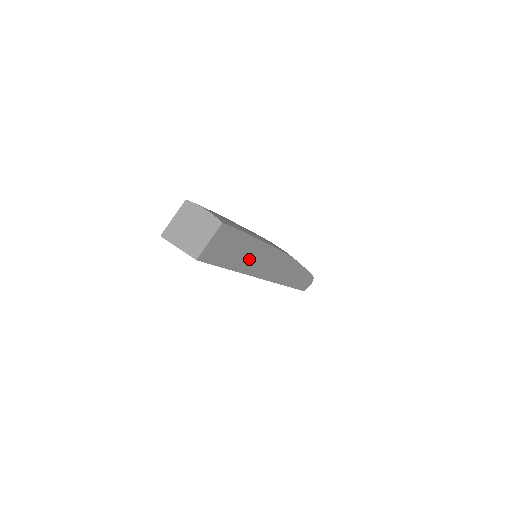
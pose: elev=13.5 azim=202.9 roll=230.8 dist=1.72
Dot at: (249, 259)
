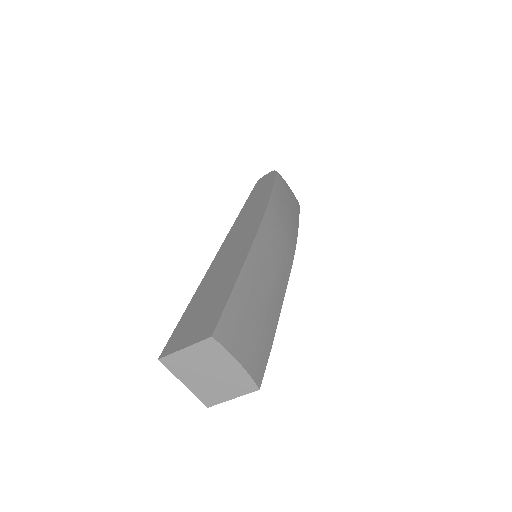
Dot at: occluded
